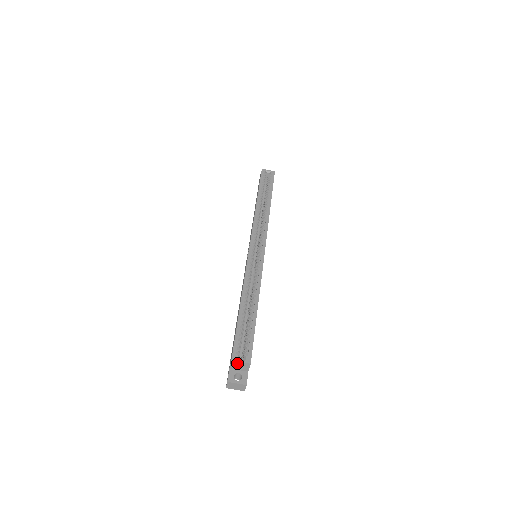
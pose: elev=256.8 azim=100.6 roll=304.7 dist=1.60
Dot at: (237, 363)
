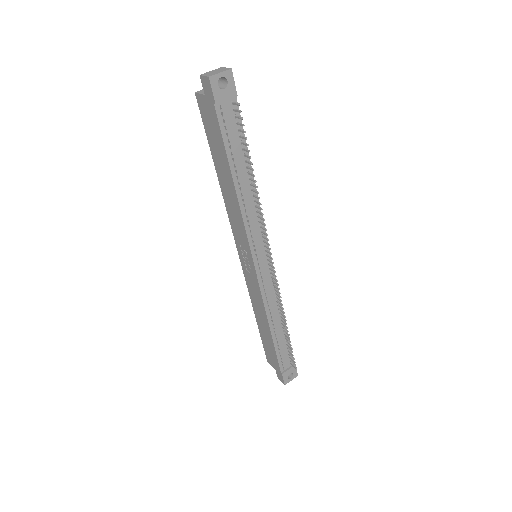
Dot at: occluded
